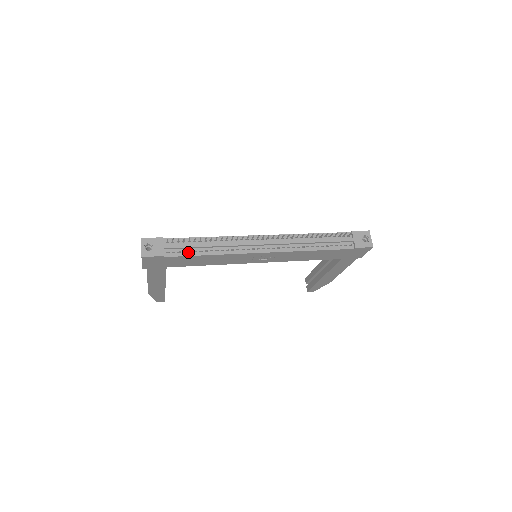
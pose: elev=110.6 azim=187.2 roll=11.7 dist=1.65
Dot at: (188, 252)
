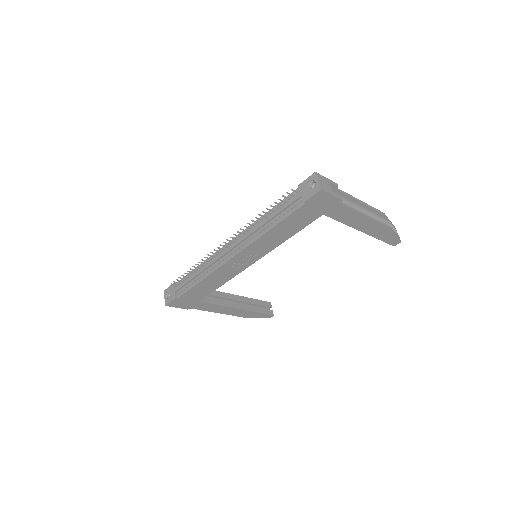
Dot at: (189, 286)
